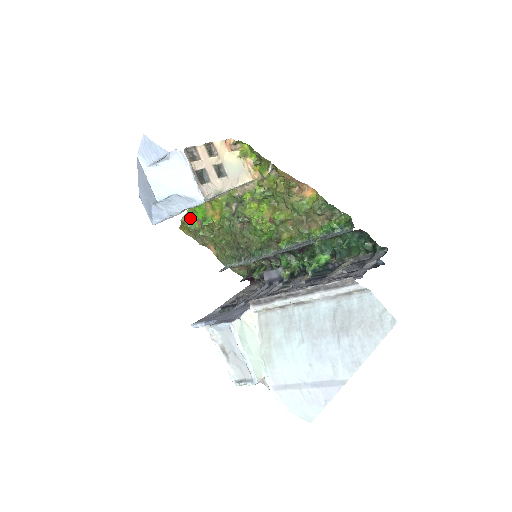
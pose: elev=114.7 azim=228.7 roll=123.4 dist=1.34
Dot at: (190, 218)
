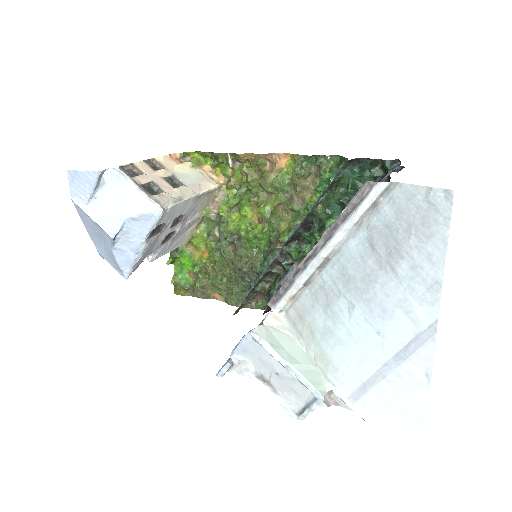
Dot at: (180, 275)
